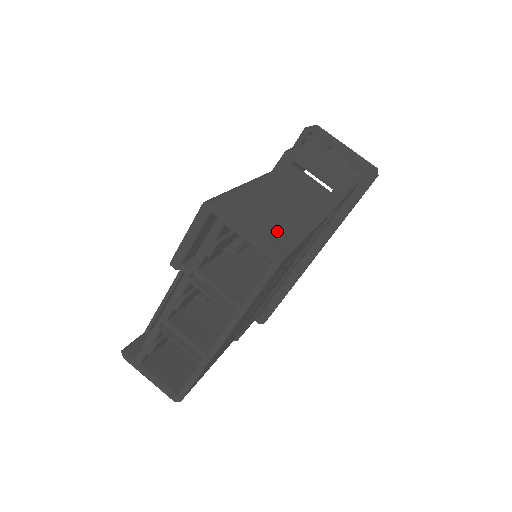
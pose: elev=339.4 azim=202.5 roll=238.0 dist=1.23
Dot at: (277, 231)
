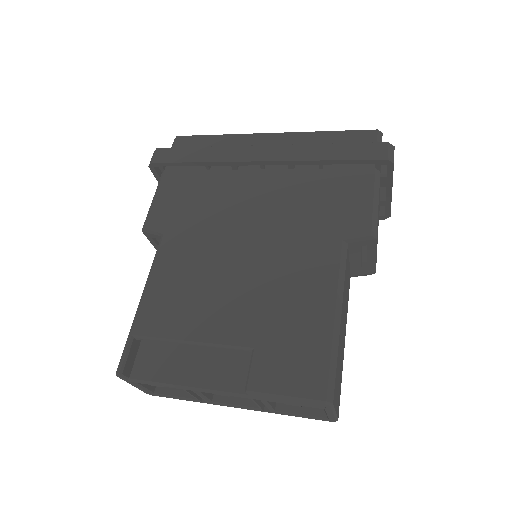
Dot at: (340, 385)
